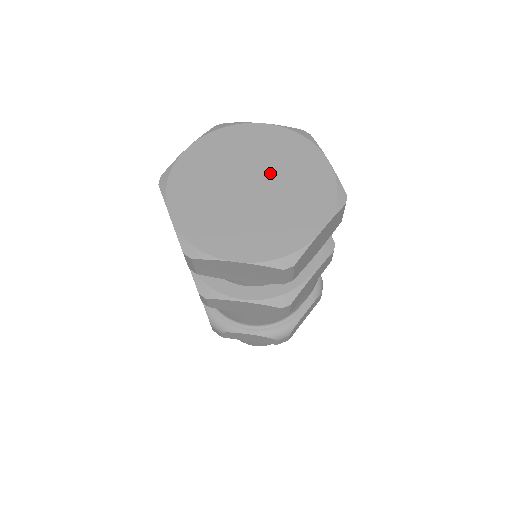
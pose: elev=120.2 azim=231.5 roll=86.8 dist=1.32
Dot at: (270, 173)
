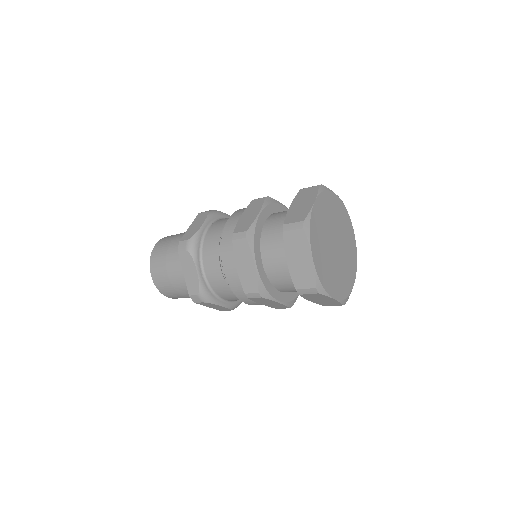
Dot at: (343, 253)
